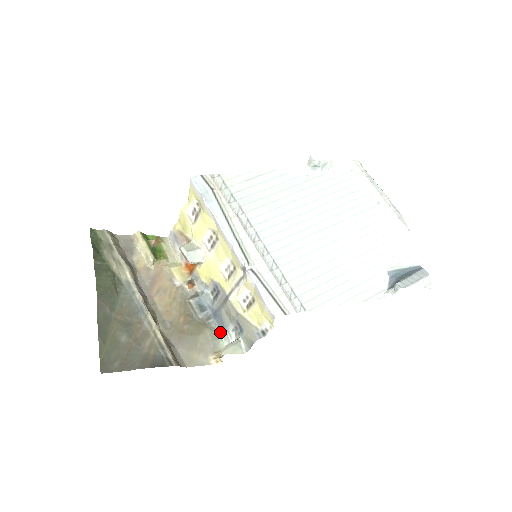
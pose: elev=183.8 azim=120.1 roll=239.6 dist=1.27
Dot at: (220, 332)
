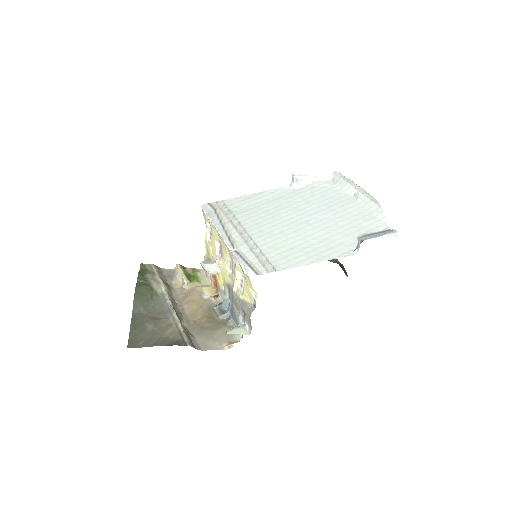
Dot at: occluded
